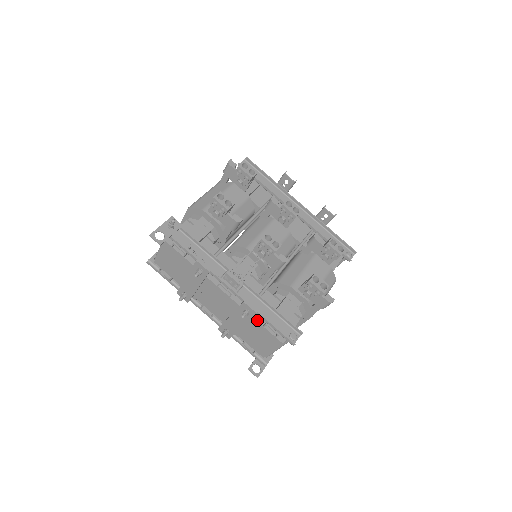
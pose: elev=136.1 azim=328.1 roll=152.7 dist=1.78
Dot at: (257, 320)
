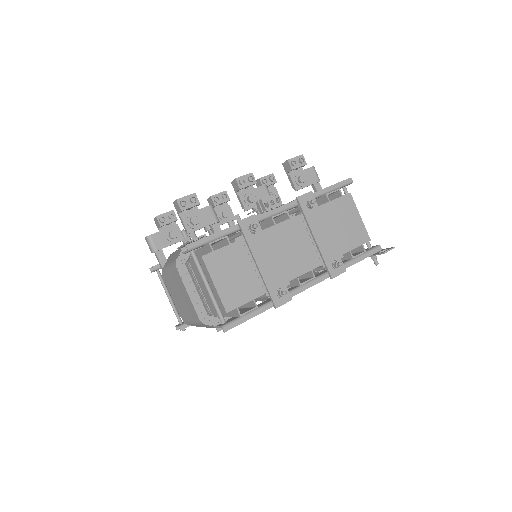
Dot at: (321, 205)
